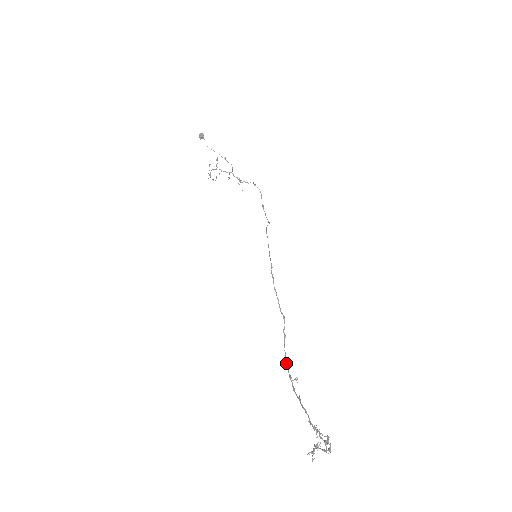
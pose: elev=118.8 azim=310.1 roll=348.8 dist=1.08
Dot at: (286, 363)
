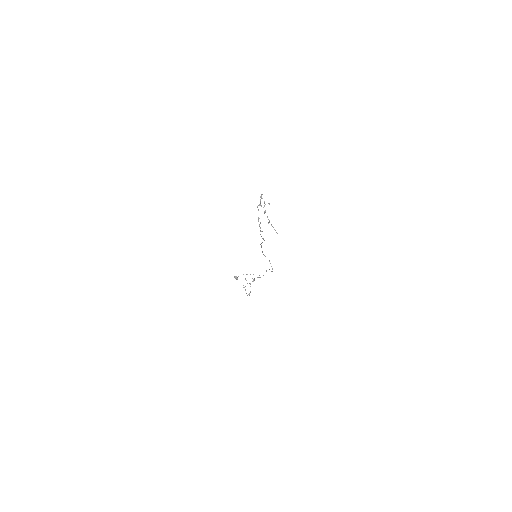
Dot at: occluded
